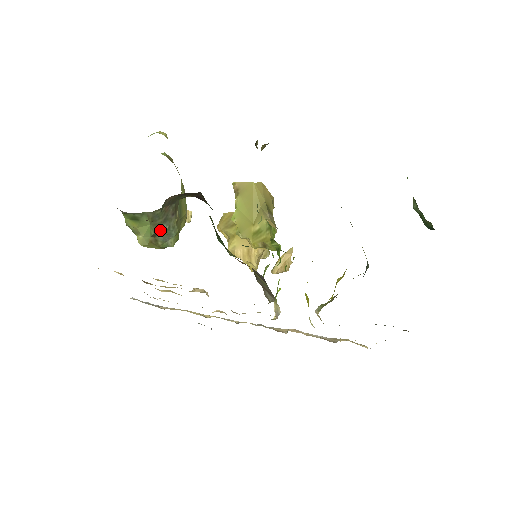
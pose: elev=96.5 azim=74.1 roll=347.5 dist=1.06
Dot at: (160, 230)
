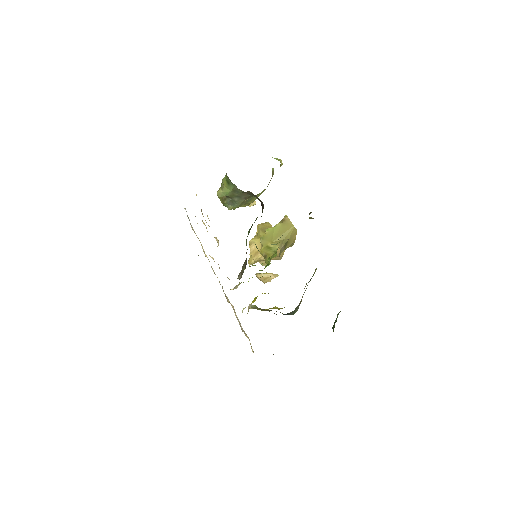
Dot at: (232, 198)
